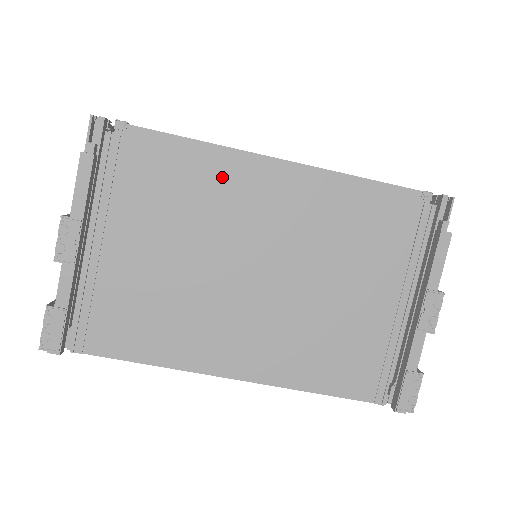
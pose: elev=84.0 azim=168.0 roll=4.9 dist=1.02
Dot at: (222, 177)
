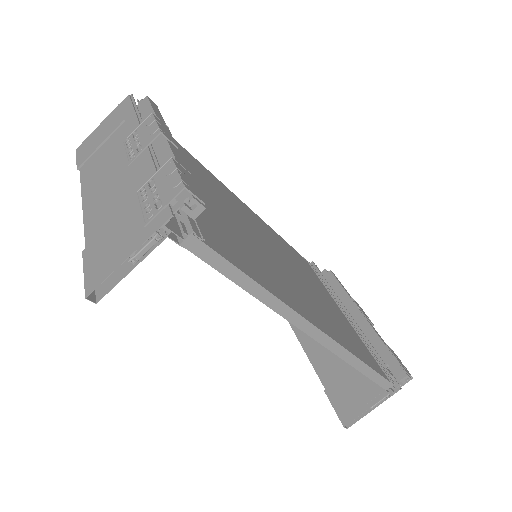
Dot at: (221, 187)
